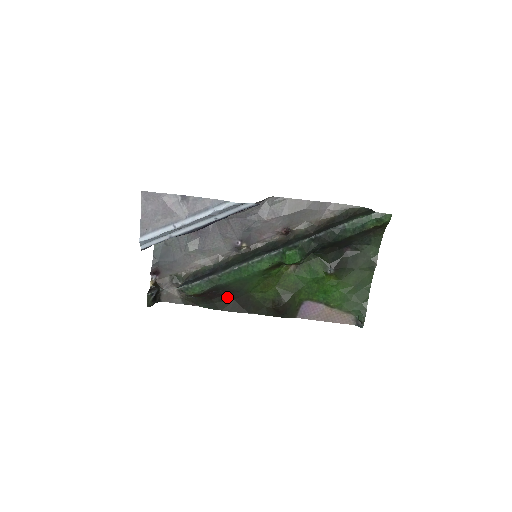
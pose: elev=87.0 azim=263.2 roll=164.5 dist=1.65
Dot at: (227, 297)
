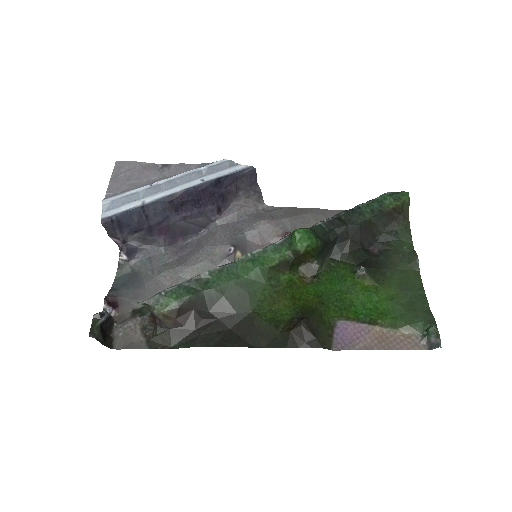
Dot at: (219, 325)
